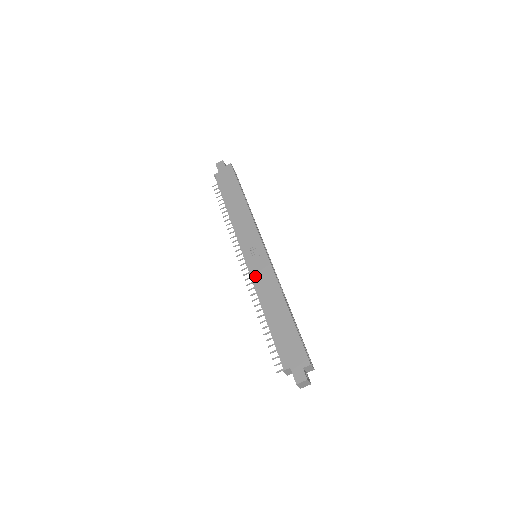
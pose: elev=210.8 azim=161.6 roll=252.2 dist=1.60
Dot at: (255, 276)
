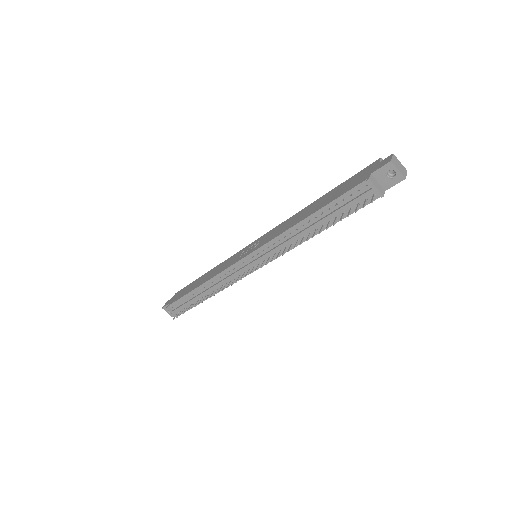
Dot at: (268, 240)
